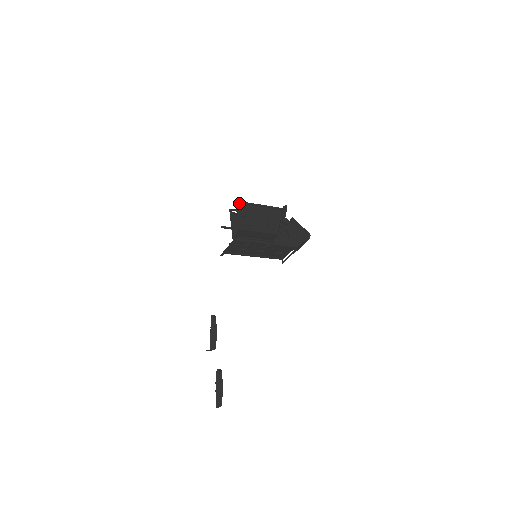
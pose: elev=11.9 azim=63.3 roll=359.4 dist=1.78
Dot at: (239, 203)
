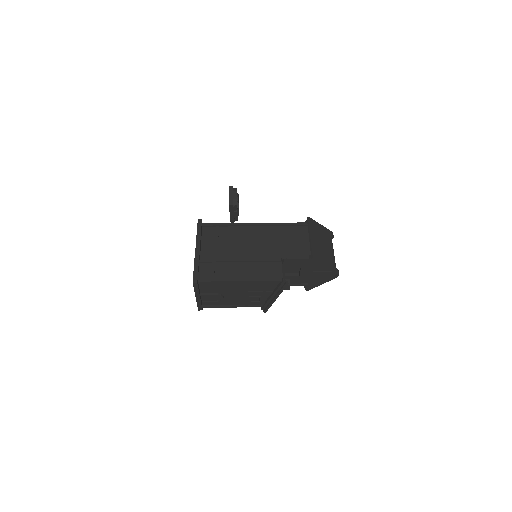
Dot at: (200, 281)
